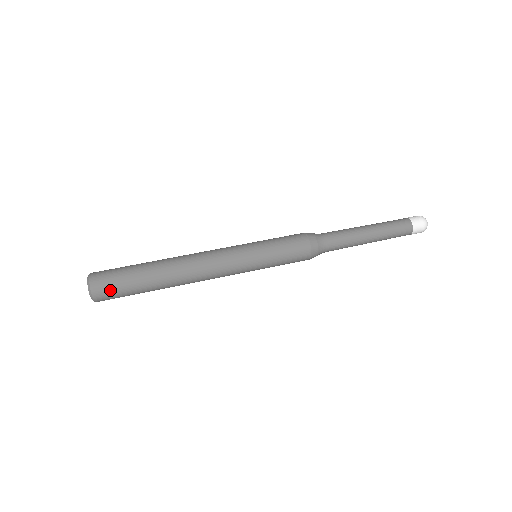
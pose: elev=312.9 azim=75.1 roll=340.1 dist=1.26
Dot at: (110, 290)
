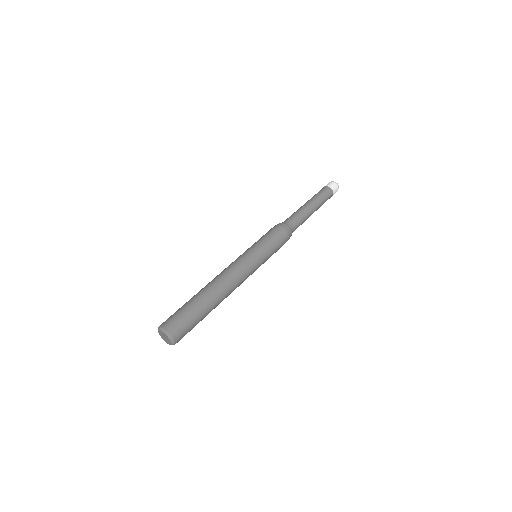
Dot at: (183, 329)
